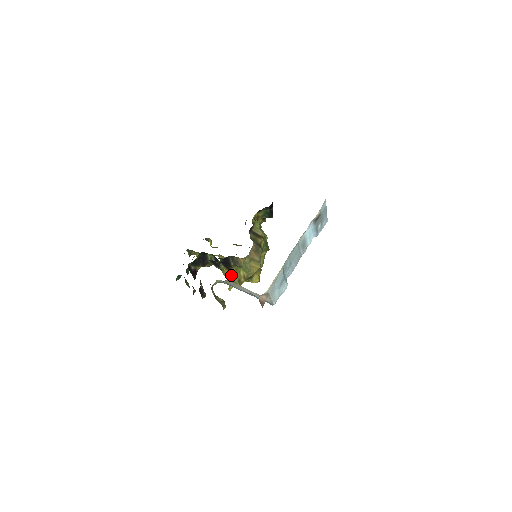
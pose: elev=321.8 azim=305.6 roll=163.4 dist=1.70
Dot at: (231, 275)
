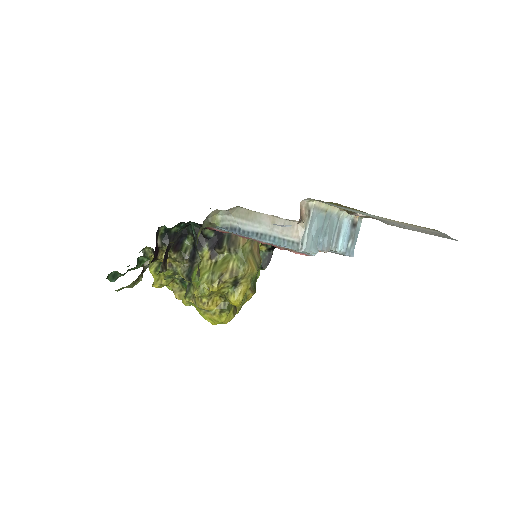
Dot at: (211, 268)
